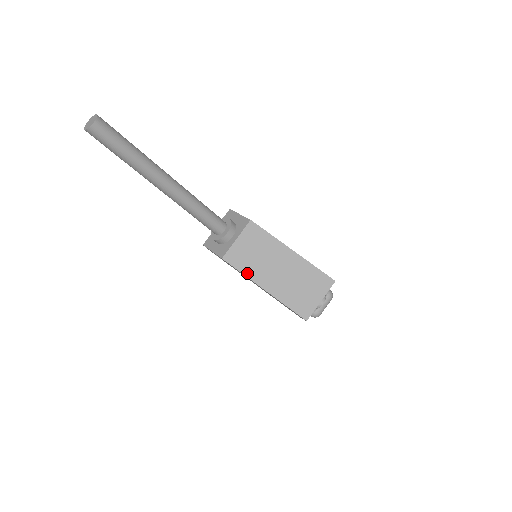
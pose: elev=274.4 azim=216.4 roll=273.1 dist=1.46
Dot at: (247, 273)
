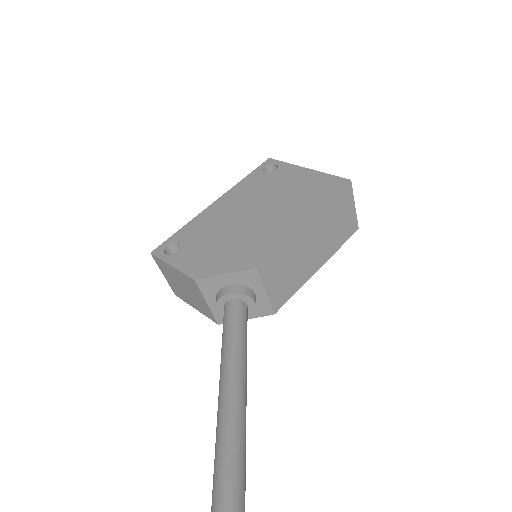
Dot at: (299, 286)
